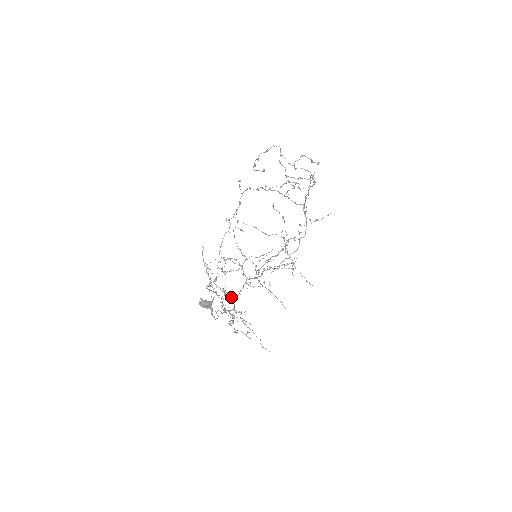
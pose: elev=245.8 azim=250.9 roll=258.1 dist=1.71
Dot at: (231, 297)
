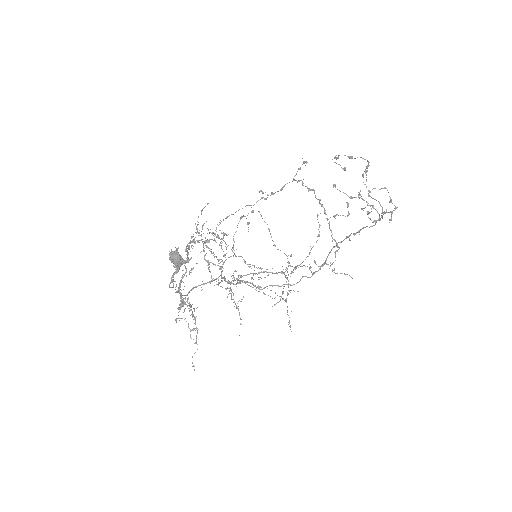
Dot at: occluded
